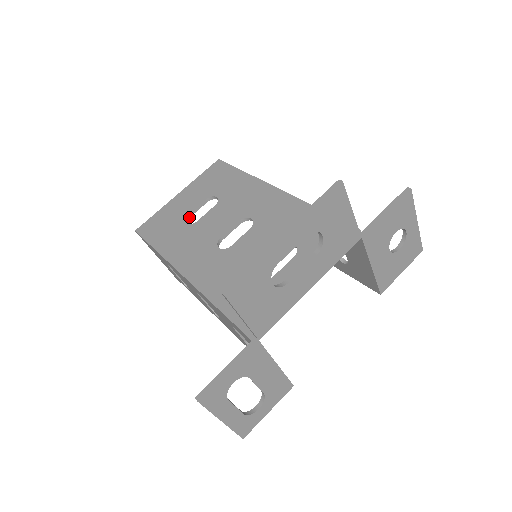
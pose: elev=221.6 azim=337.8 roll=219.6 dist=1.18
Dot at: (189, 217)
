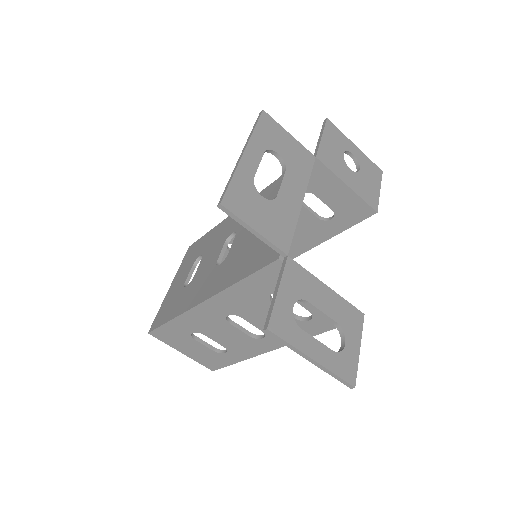
Dot at: occluded
